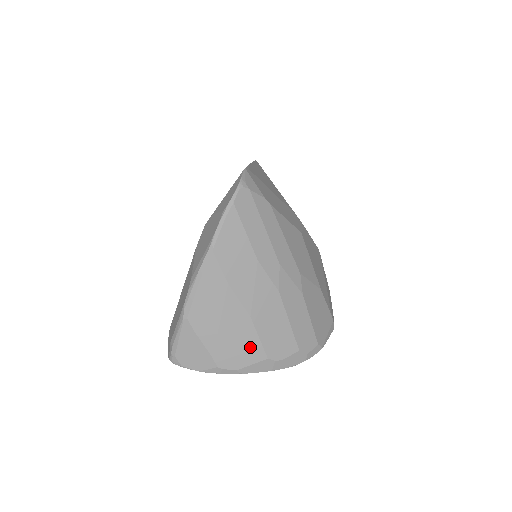
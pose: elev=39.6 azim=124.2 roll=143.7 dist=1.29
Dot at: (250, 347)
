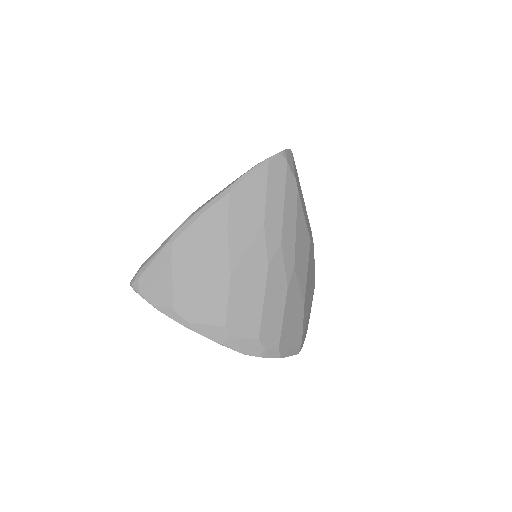
Dot at: (215, 304)
